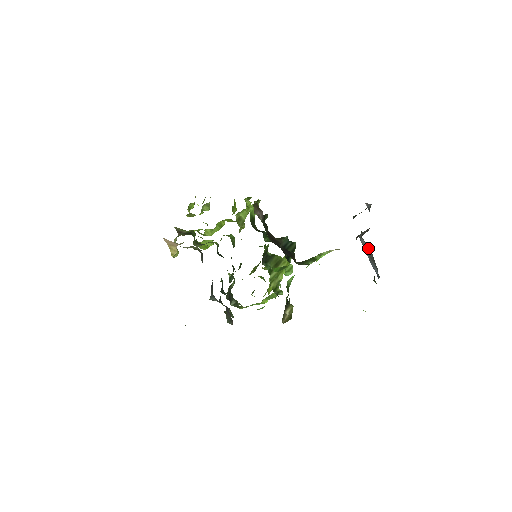
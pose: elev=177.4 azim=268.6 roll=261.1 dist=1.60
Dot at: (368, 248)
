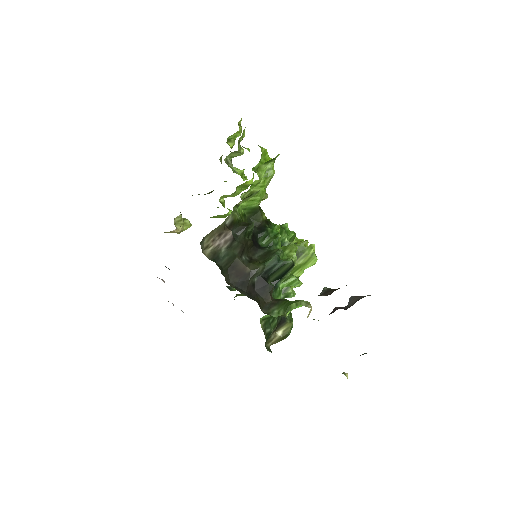
Dot at: occluded
